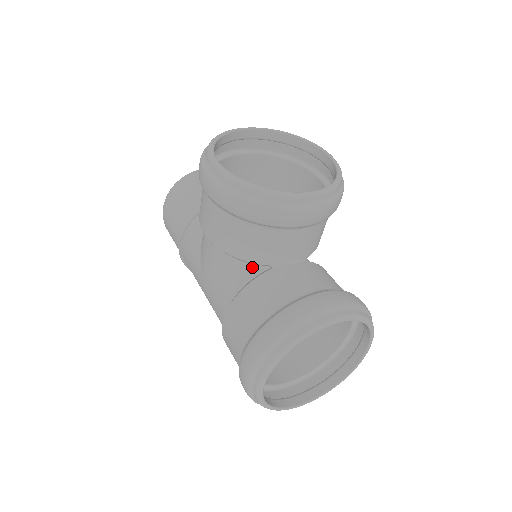
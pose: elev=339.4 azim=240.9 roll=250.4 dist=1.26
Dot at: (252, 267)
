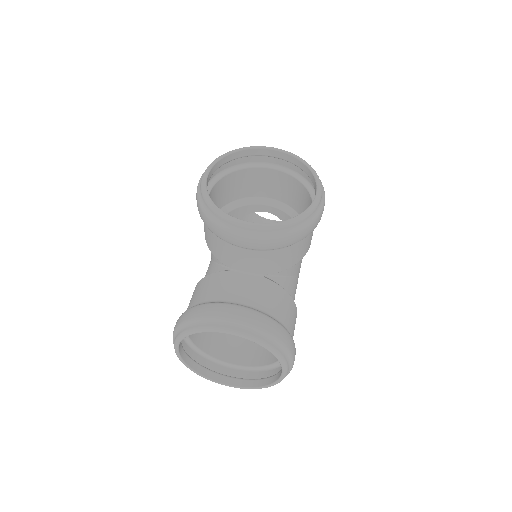
Dot at: occluded
